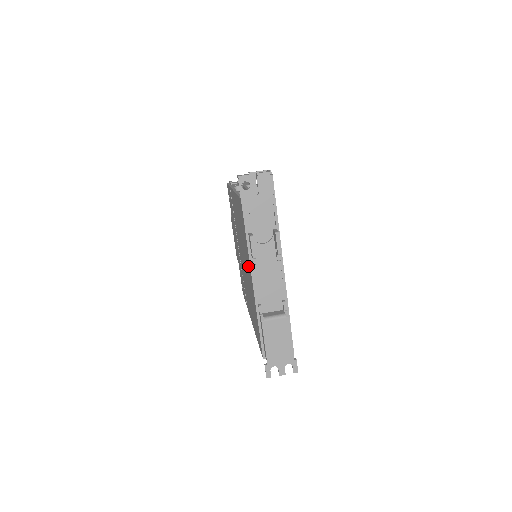
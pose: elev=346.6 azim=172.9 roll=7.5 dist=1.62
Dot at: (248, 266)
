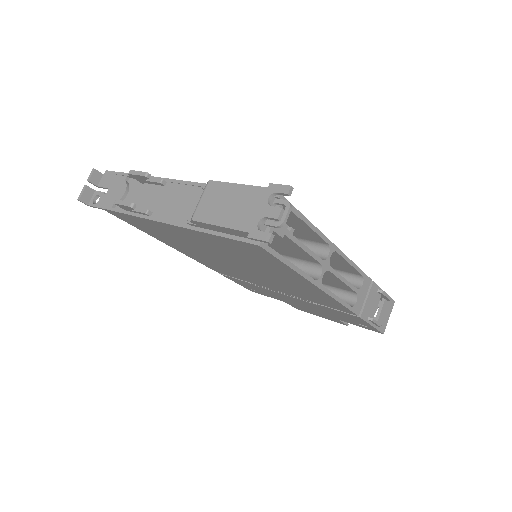
Dot at: (178, 235)
